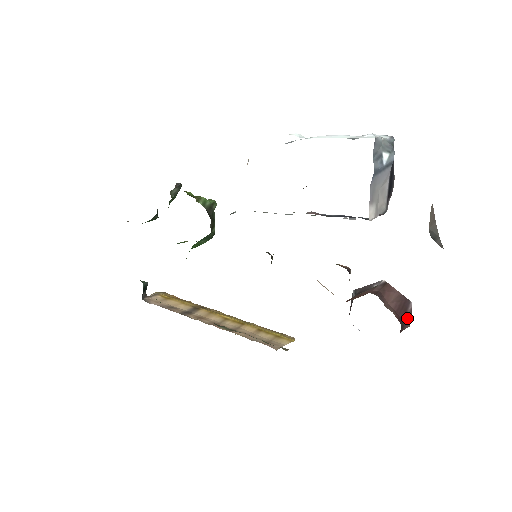
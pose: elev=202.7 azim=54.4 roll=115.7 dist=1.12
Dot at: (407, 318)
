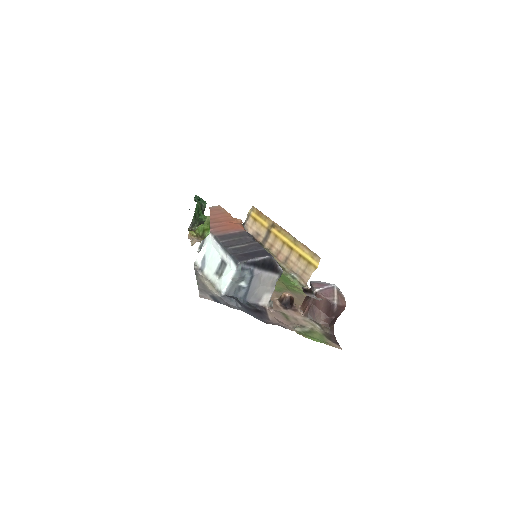
Dot at: (336, 313)
